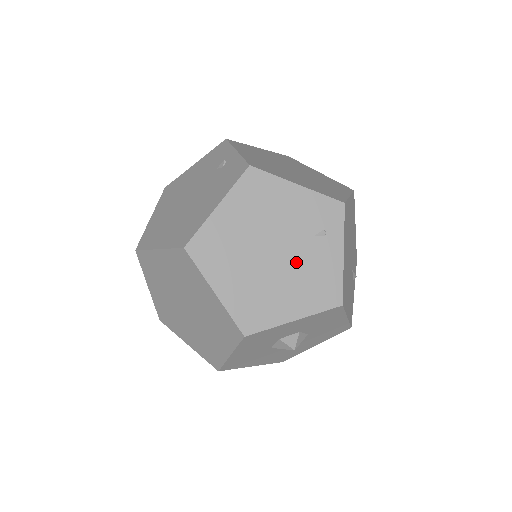
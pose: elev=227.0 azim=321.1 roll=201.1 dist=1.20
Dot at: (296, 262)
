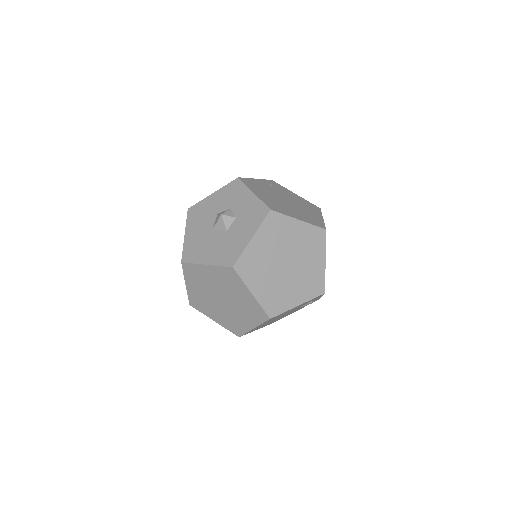
Dot at: occluded
